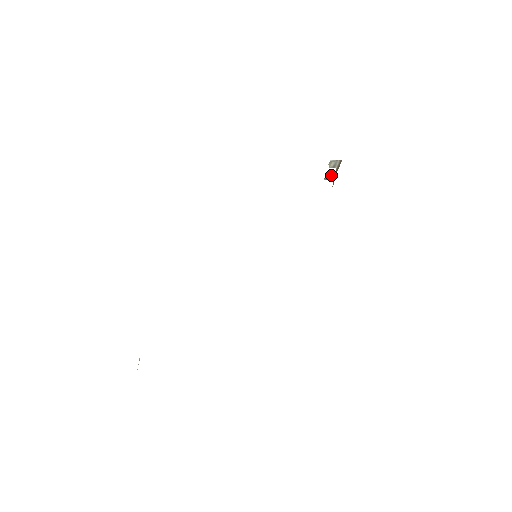
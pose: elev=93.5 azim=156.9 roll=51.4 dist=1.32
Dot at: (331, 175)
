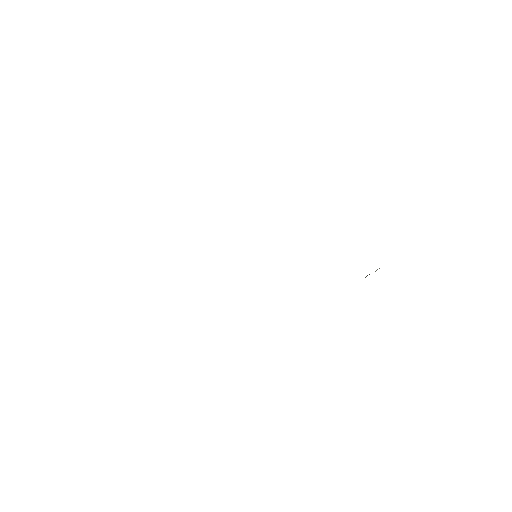
Dot at: occluded
